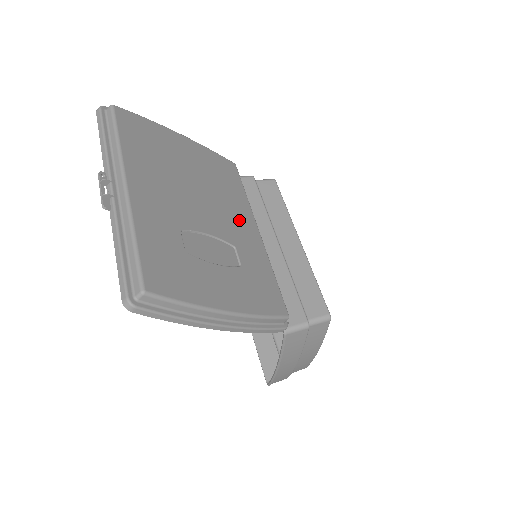
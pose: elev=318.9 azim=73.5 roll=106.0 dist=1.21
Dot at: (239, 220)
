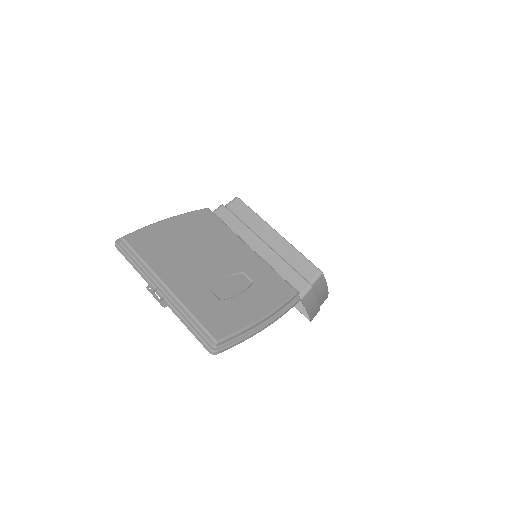
Dot at: (234, 251)
